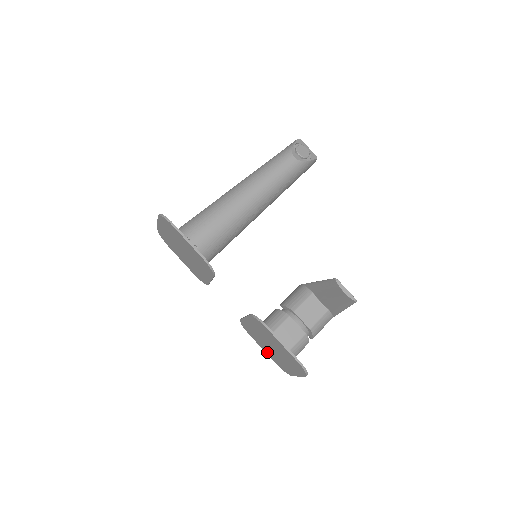
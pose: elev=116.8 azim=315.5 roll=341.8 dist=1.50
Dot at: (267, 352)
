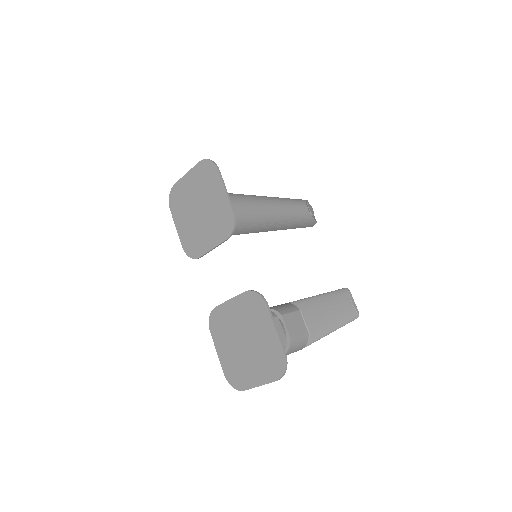
Dot at: (224, 357)
